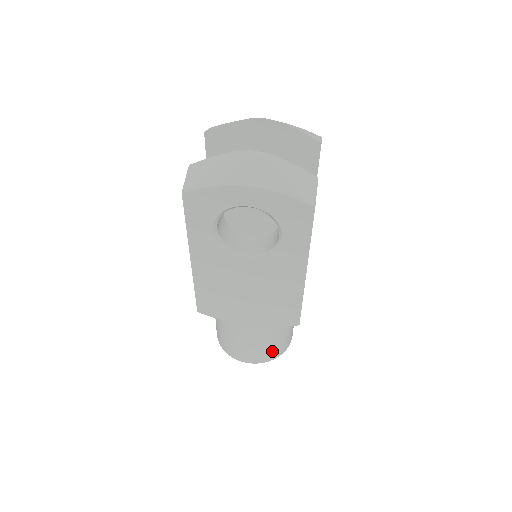
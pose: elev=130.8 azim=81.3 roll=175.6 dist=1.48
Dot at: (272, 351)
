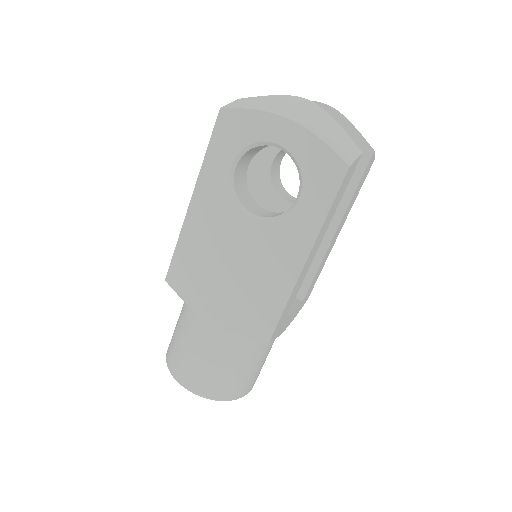
Dot at: (221, 384)
